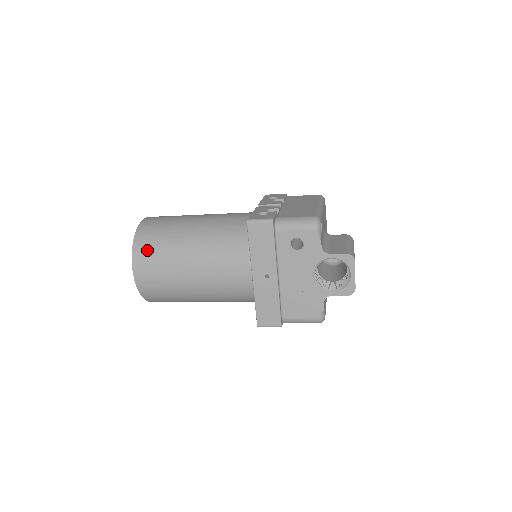
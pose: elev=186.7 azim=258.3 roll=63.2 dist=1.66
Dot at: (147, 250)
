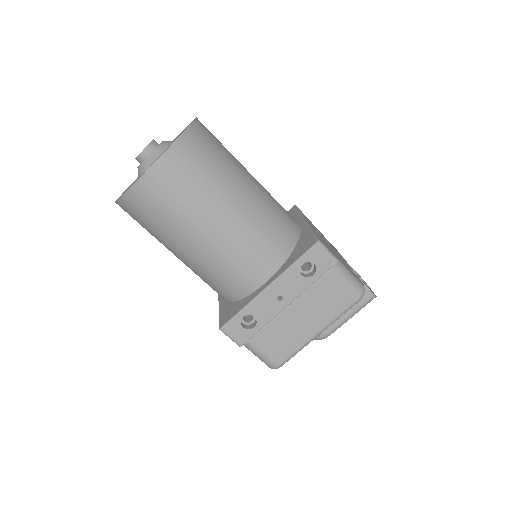
Dot at: occluded
